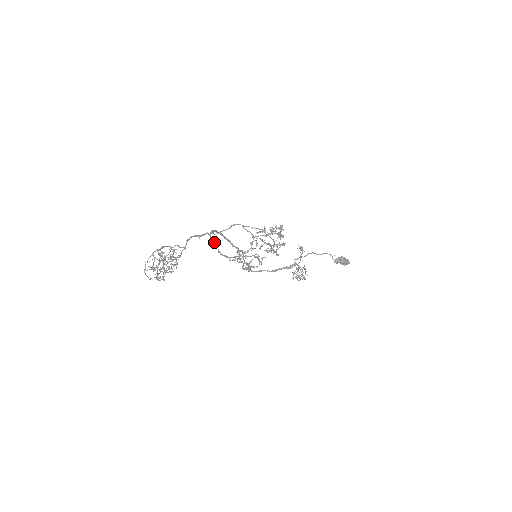
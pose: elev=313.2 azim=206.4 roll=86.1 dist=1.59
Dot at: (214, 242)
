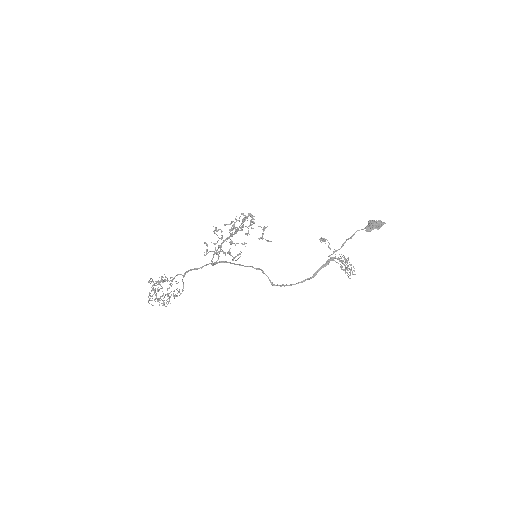
Dot at: occluded
